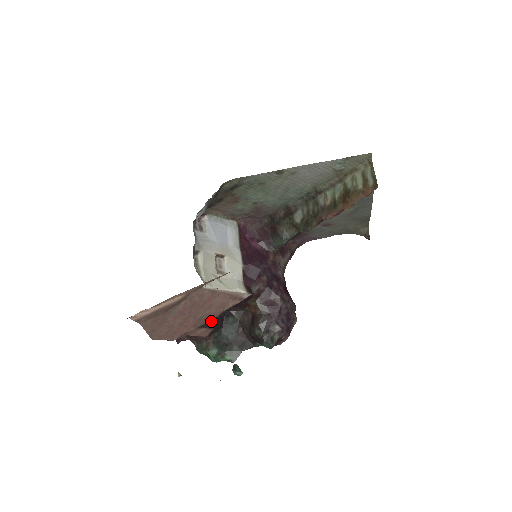
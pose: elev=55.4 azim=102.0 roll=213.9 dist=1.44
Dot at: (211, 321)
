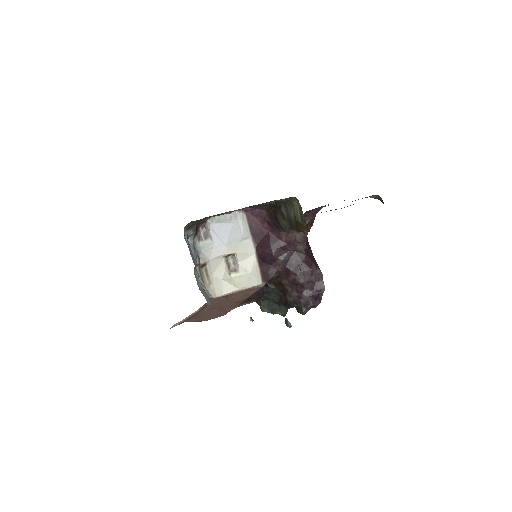
Dot at: (248, 298)
